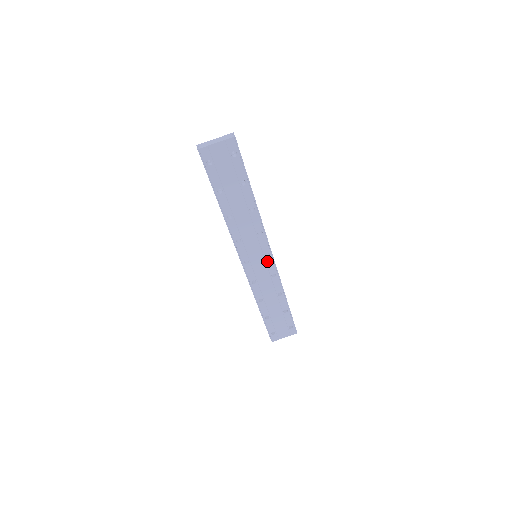
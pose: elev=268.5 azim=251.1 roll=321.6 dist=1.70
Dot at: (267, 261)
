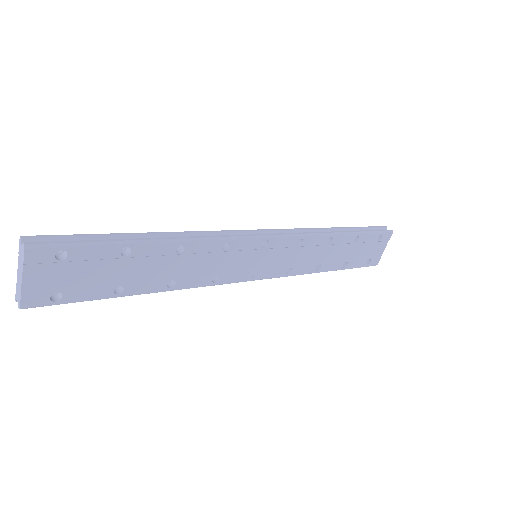
Dot at: (274, 246)
